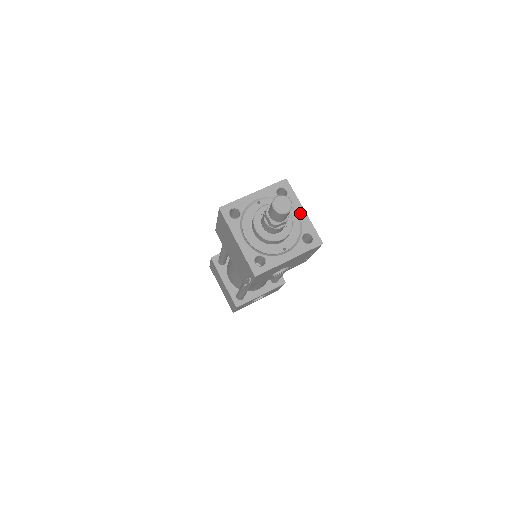
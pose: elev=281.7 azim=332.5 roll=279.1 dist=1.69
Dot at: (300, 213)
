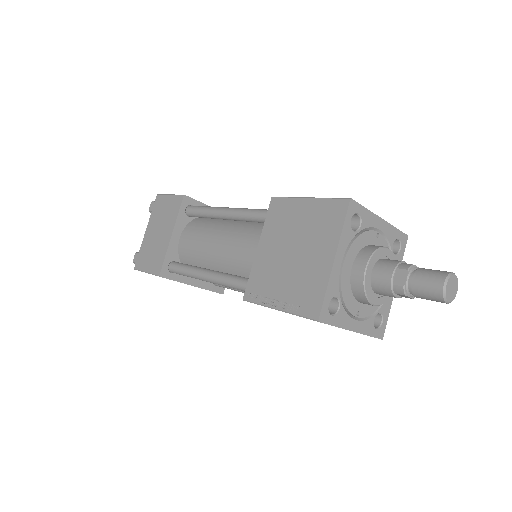
Dot at: occluded
